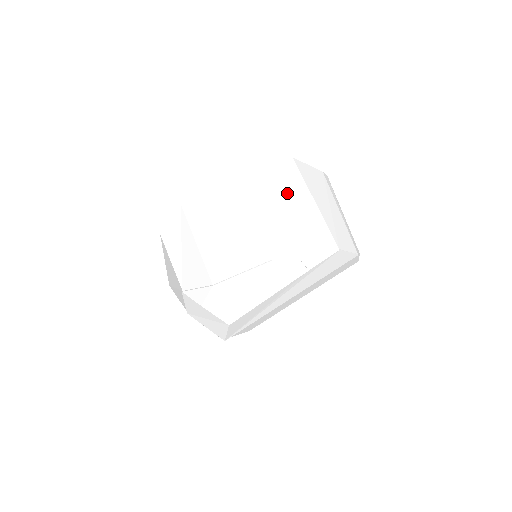
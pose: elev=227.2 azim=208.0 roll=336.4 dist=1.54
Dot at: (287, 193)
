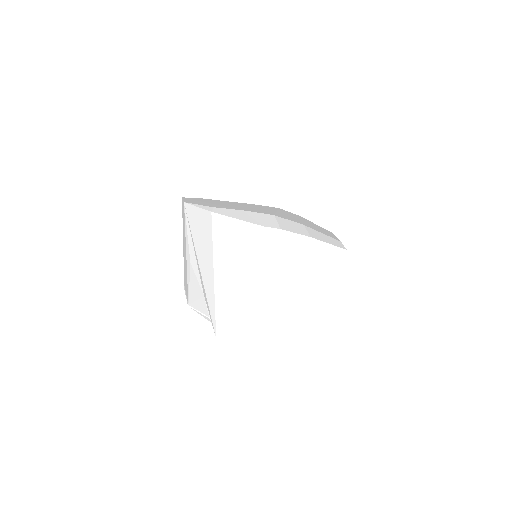
Dot at: (199, 254)
